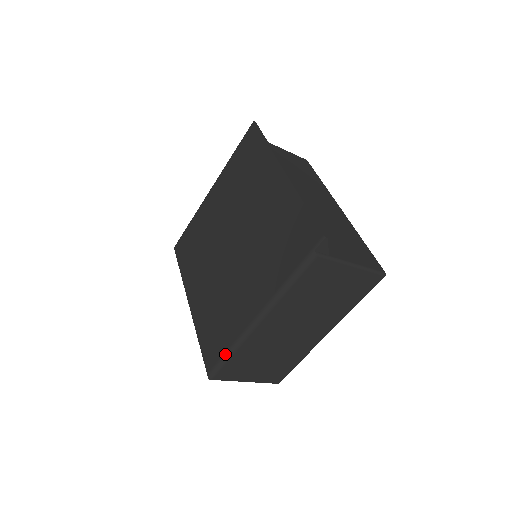
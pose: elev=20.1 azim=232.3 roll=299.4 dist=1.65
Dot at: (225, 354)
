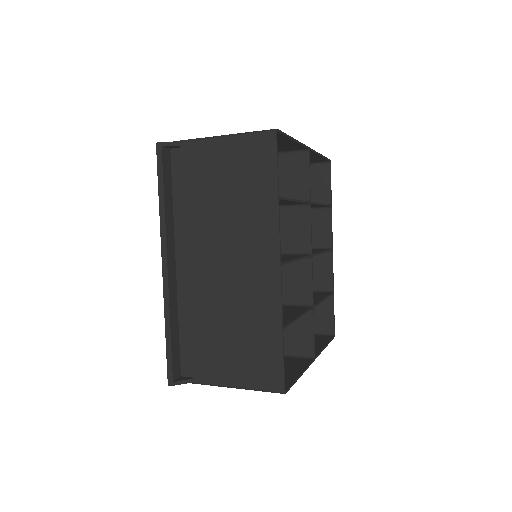
Dot at: occluded
